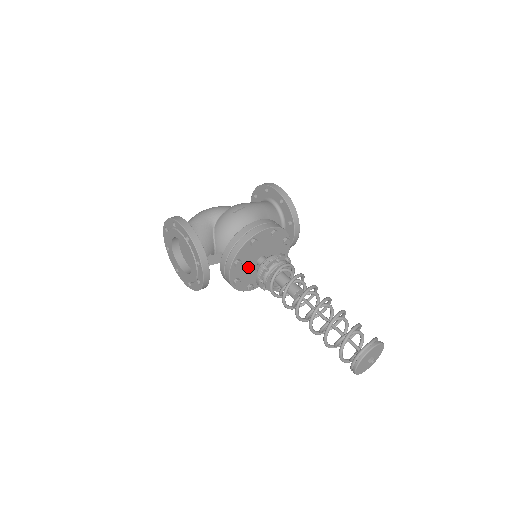
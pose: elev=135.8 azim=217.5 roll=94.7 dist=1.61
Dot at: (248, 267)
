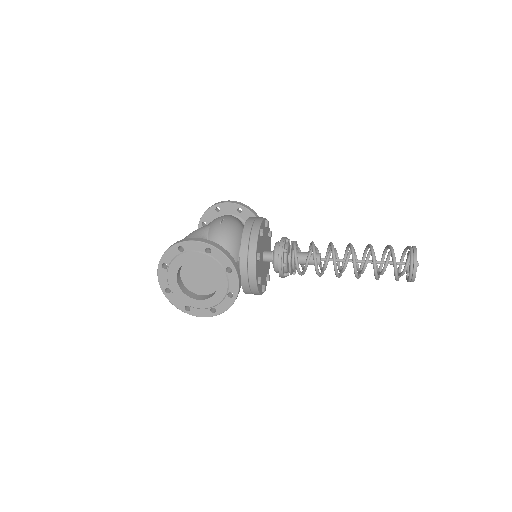
Dot at: (260, 264)
